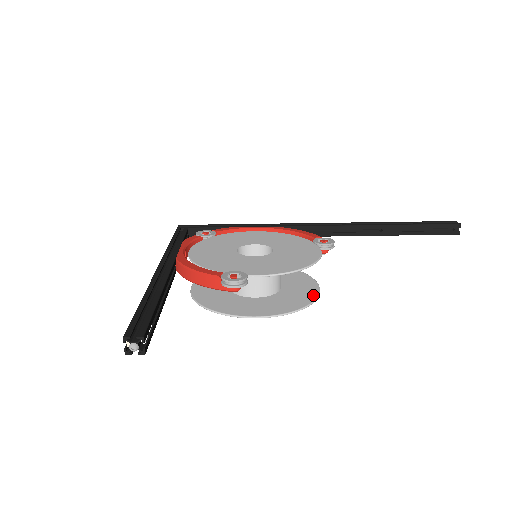
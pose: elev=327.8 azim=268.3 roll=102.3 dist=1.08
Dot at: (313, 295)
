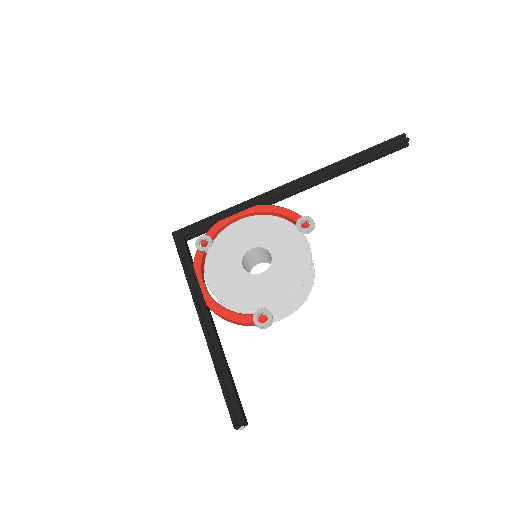
Dot at: (310, 272)
